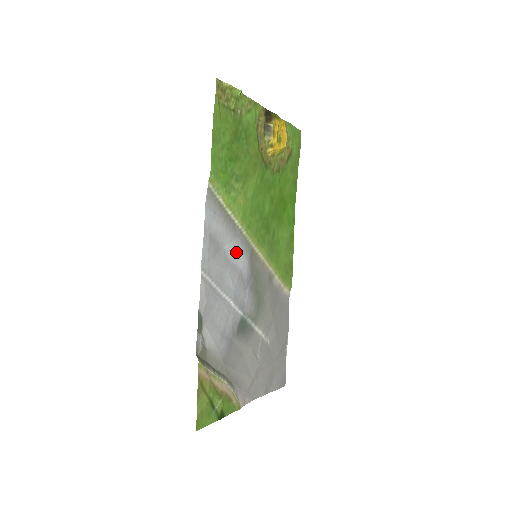
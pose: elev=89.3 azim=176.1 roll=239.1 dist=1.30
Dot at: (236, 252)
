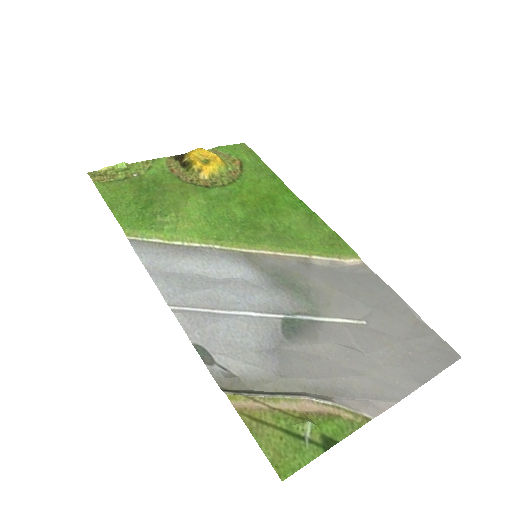
Dot at: (220, 268)
